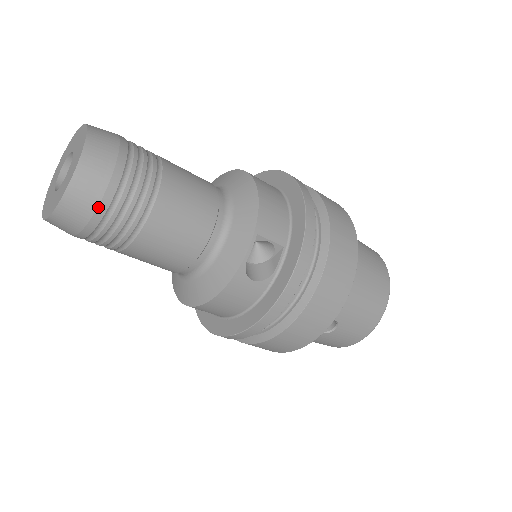
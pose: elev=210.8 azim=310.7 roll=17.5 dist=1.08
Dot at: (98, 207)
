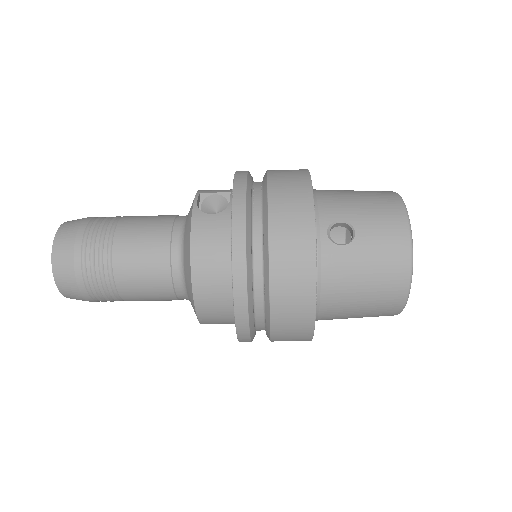
Dot at: (77, 235)
